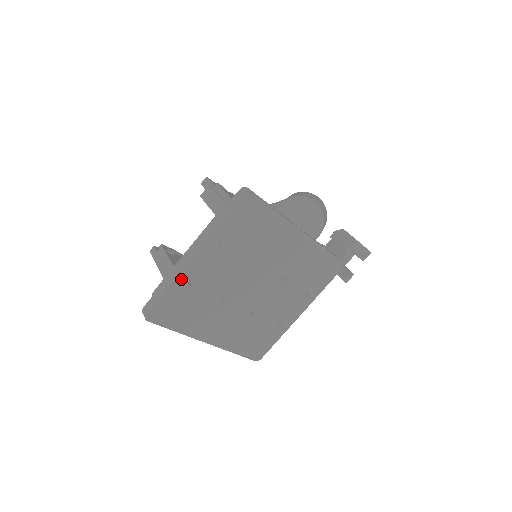
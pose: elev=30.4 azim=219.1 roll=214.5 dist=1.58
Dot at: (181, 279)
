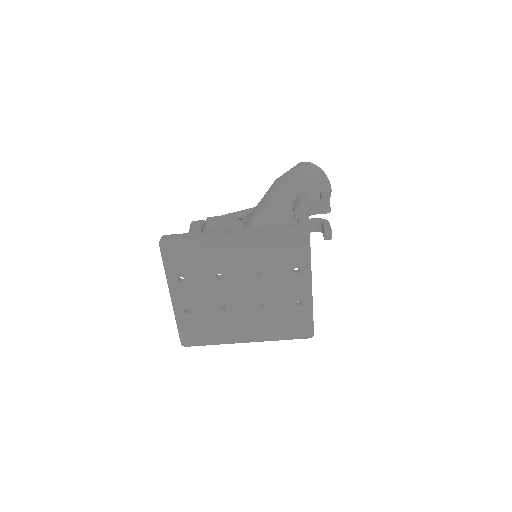
Dot at: (178, 313)
